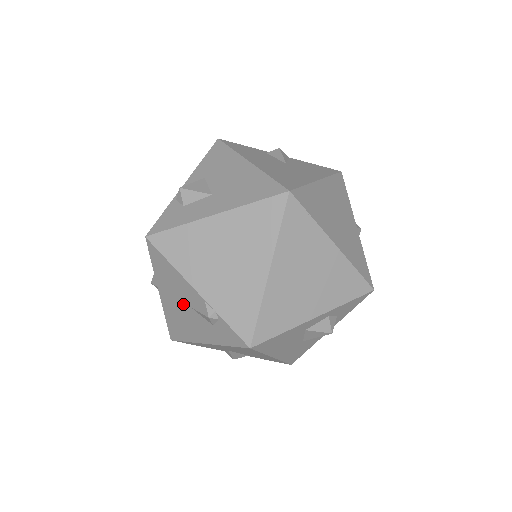
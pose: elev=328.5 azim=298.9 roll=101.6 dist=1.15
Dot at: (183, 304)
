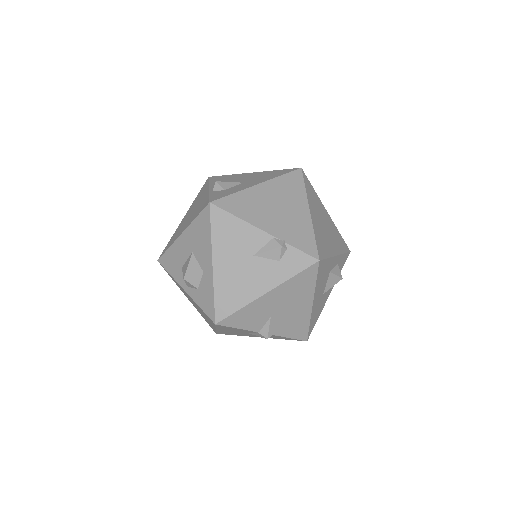
Dot at: (244, 258)
